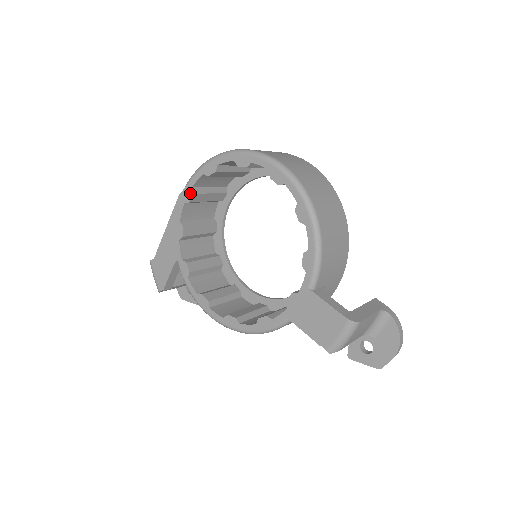
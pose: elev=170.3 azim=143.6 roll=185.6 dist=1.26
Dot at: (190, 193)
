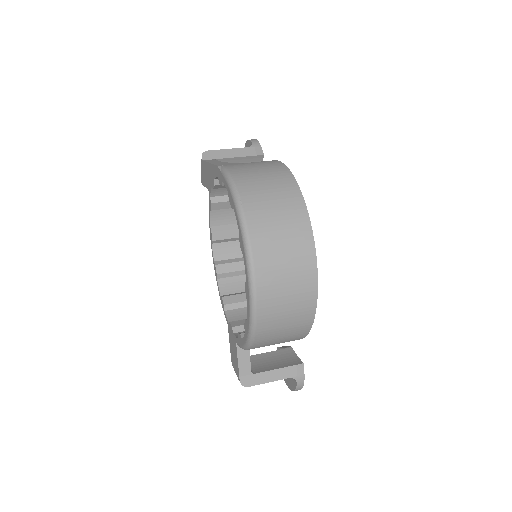
Dot at: (221, 181)
